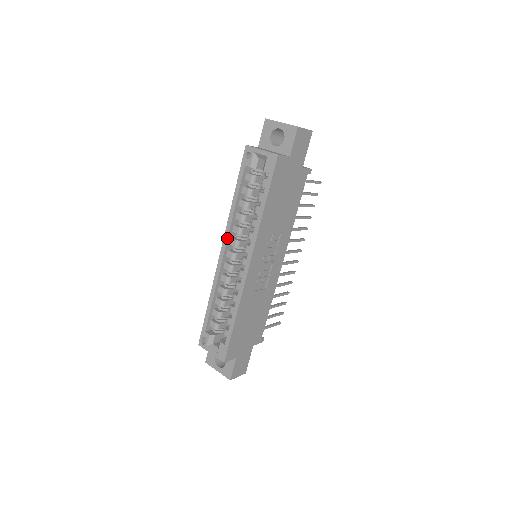
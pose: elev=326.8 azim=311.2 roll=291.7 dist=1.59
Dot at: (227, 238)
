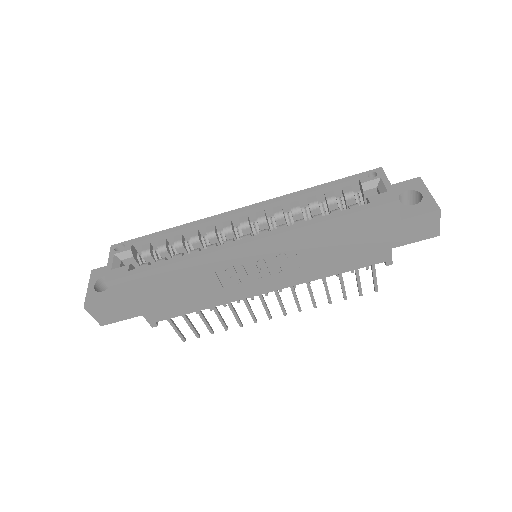
Dot at: (262, 205)
